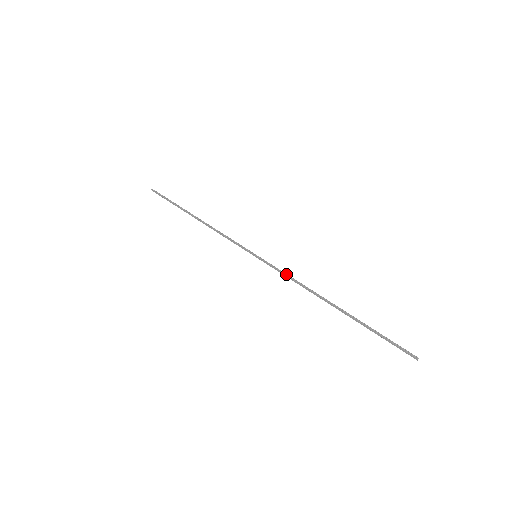
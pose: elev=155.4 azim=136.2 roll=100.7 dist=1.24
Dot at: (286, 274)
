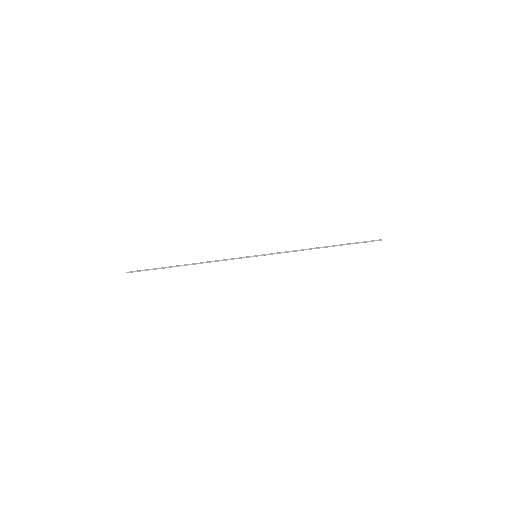
Dot at: (284, 252)
